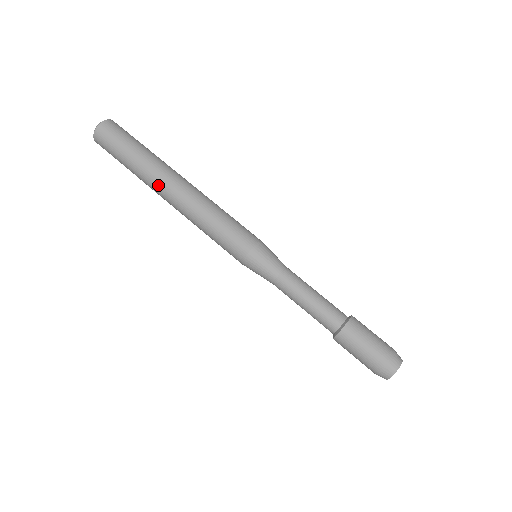
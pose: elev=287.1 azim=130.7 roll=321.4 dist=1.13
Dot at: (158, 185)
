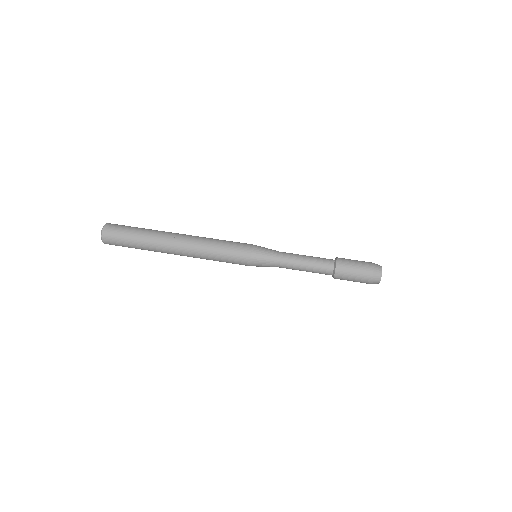
Dot at: (167, 251)
